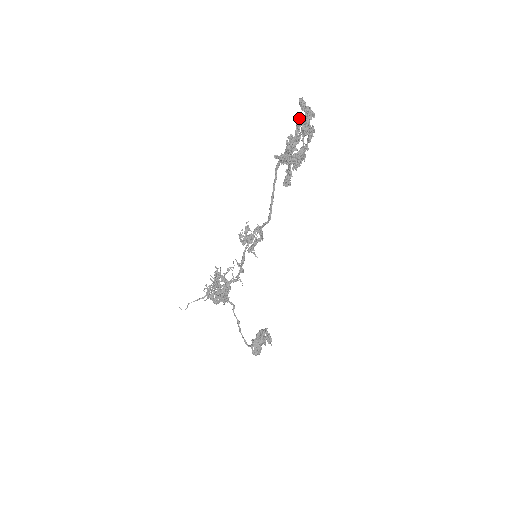
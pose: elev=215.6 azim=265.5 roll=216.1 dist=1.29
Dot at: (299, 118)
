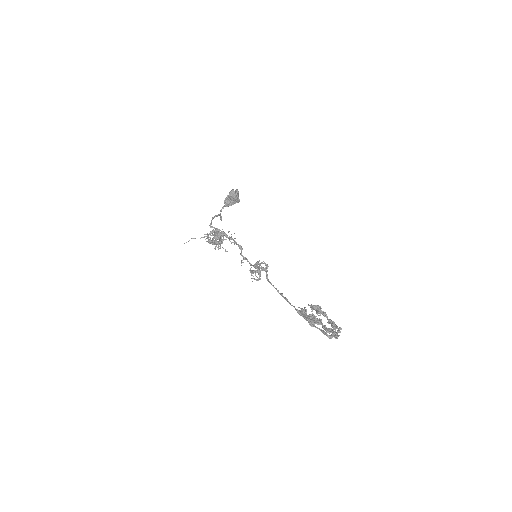
Dot at: occluded
